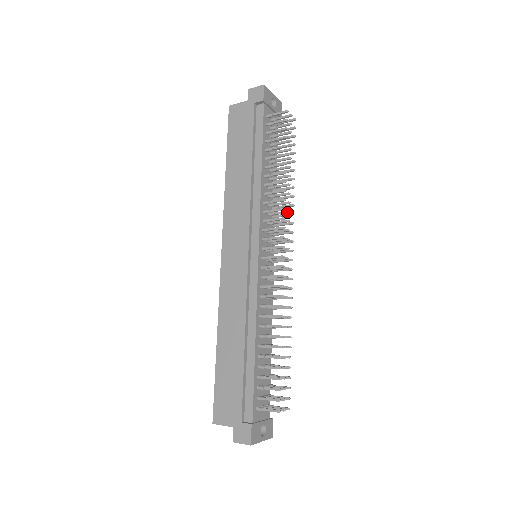
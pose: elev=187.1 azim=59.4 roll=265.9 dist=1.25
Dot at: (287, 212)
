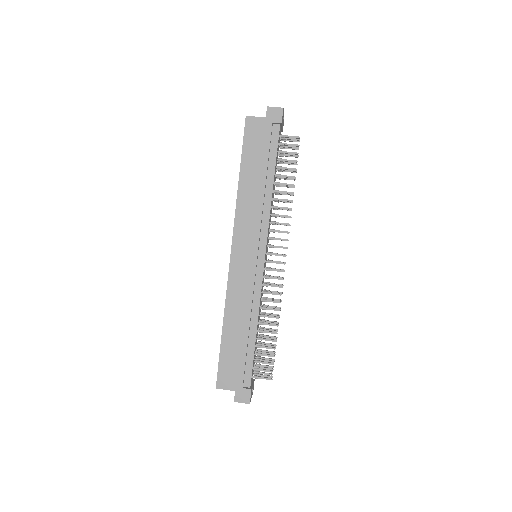
Dot at: (288, 225)
